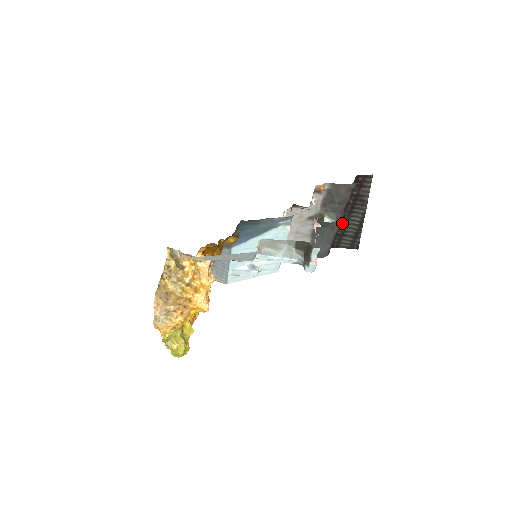
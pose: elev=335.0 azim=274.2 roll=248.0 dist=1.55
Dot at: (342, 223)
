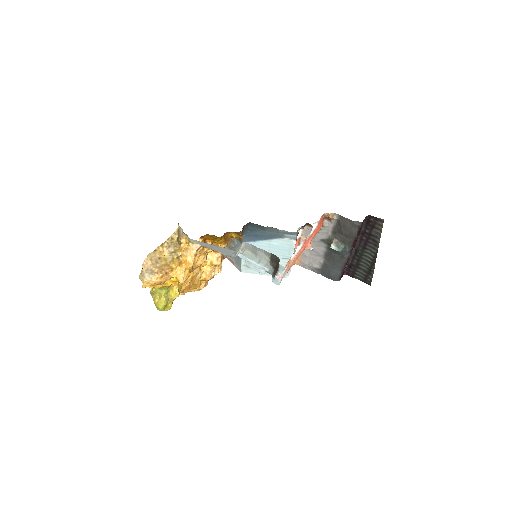
Dot at: (357, 255)
